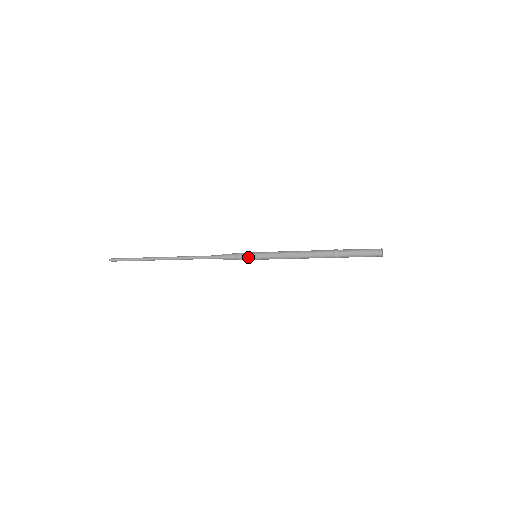
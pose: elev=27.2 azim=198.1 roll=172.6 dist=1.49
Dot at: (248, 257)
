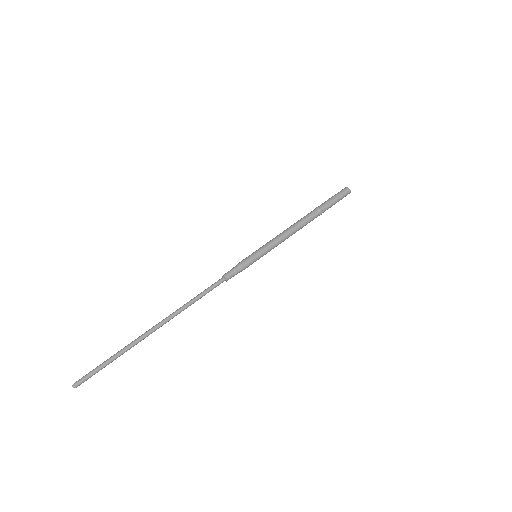
Dot at: (253, 262)
